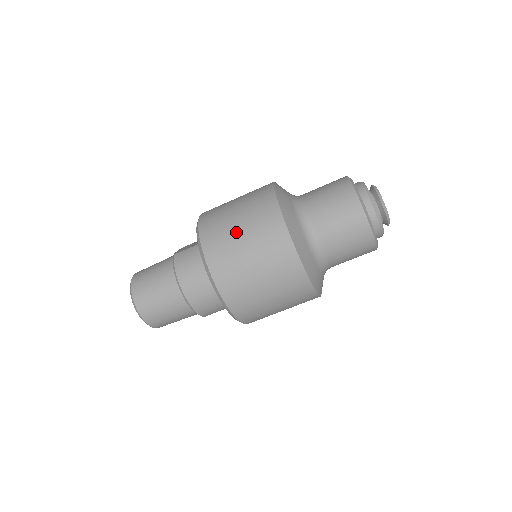
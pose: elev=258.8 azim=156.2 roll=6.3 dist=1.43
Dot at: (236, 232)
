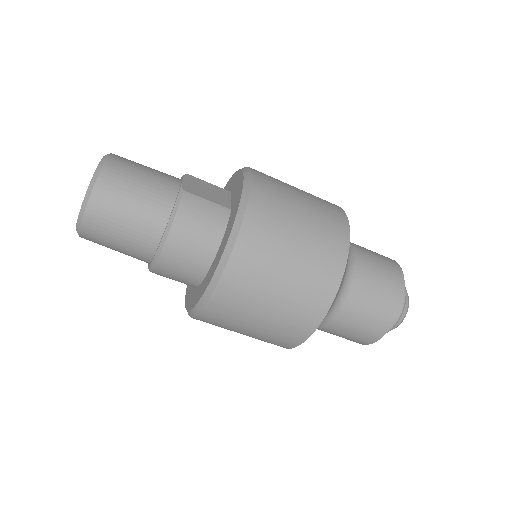
Dot at: (286, 254)
